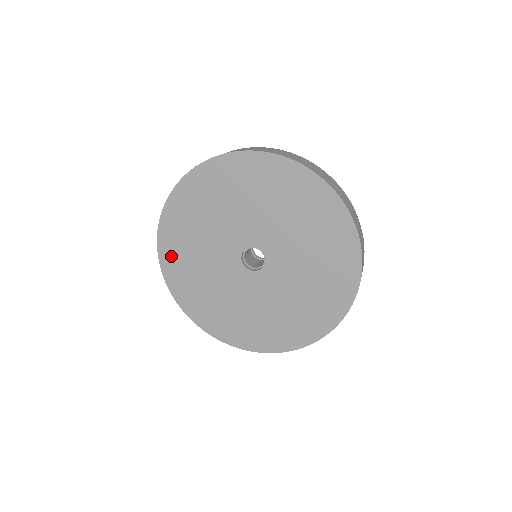
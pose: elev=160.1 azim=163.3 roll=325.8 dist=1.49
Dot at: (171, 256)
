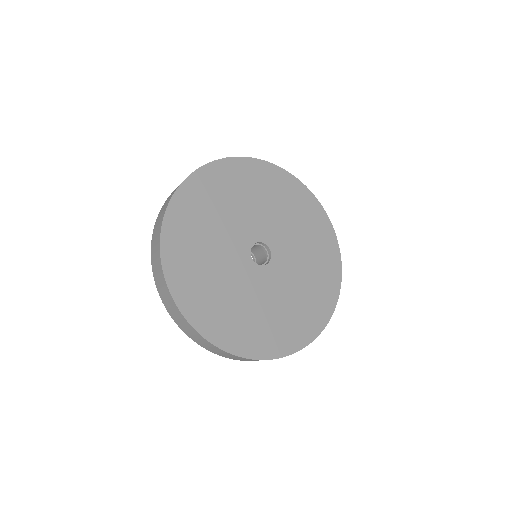
Dot at: (192, 300)
